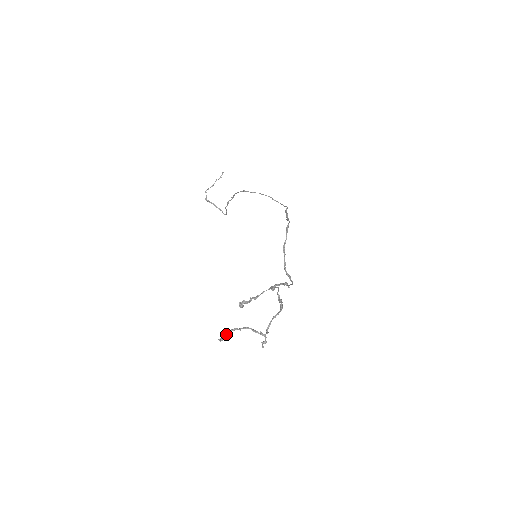
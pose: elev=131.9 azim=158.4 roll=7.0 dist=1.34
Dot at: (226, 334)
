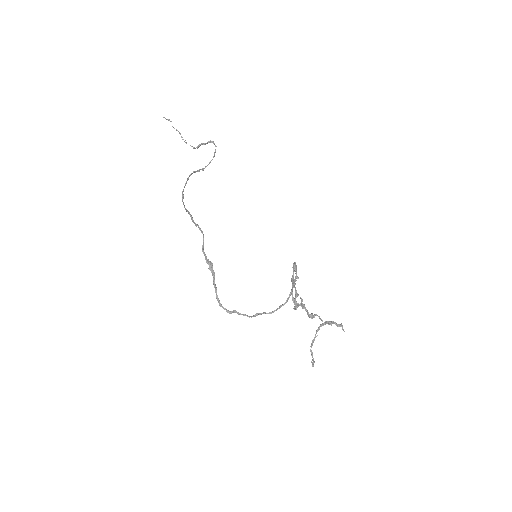
Dot at: (312, 352)
